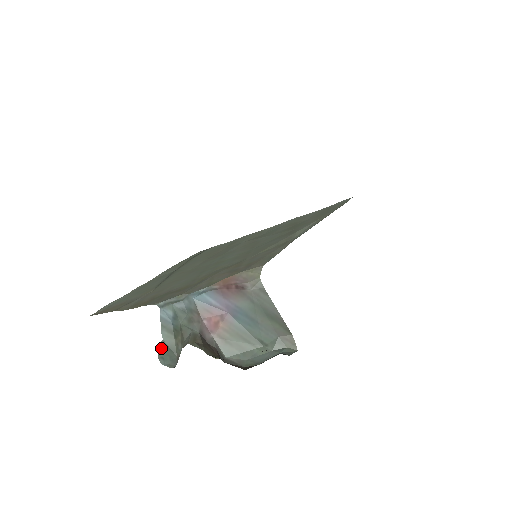
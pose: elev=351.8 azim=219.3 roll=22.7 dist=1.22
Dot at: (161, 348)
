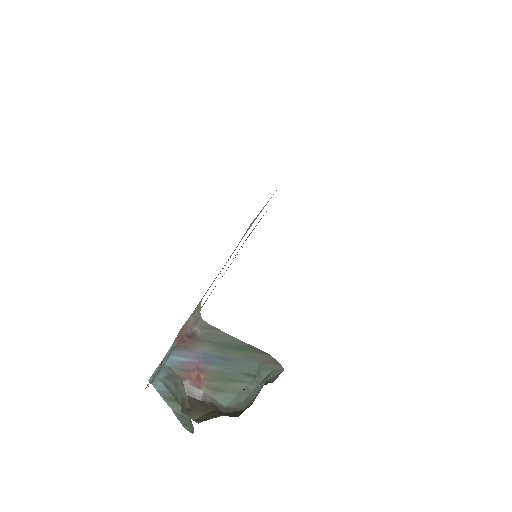
Dot at: (178, 417)
